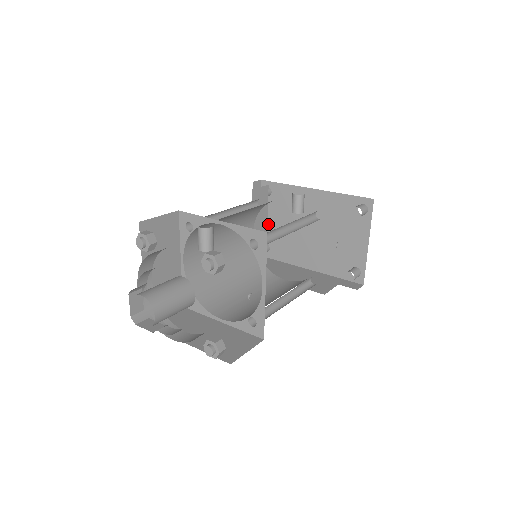
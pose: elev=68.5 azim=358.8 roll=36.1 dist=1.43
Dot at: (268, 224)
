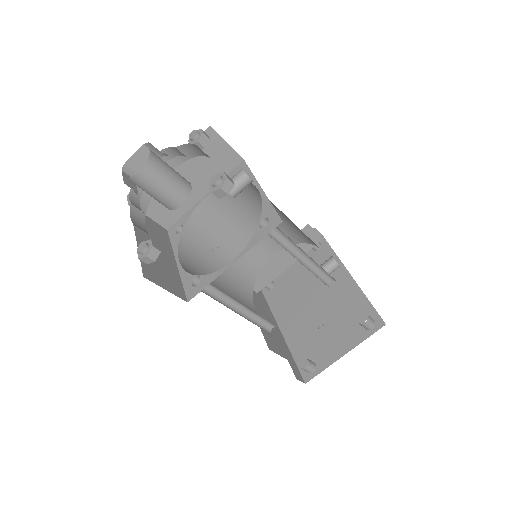
Dot at: (291, 270)
